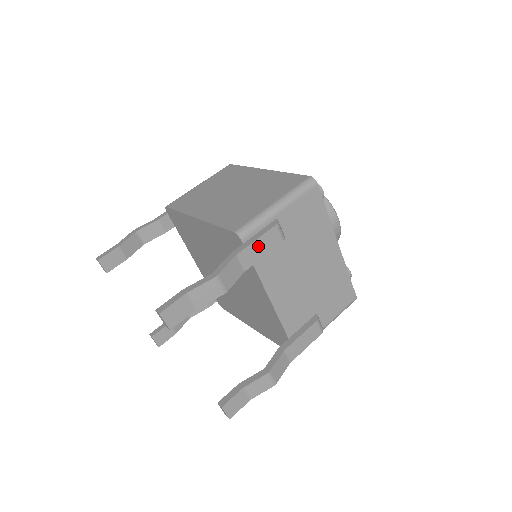
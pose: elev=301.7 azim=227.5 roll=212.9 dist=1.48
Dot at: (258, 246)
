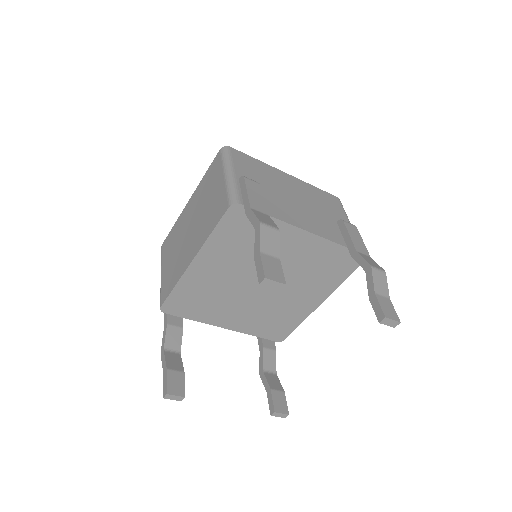
Dot at: (253, 195)
